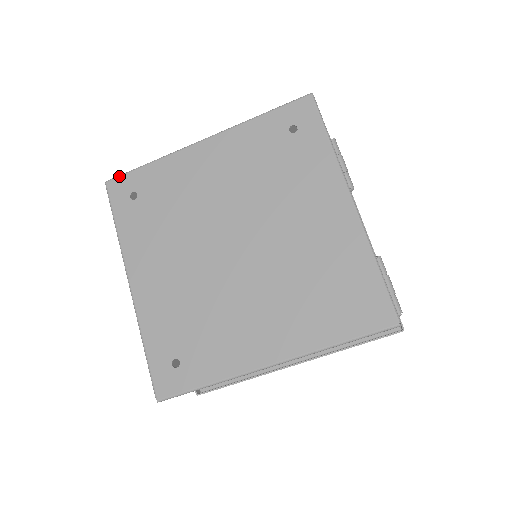
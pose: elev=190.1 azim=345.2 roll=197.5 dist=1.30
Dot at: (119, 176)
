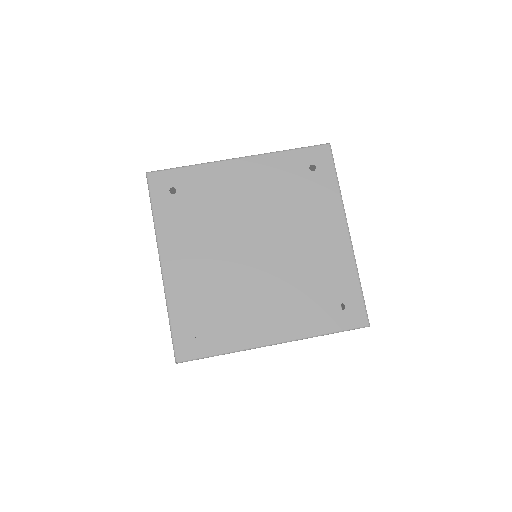
Dot at: (161, 171)
